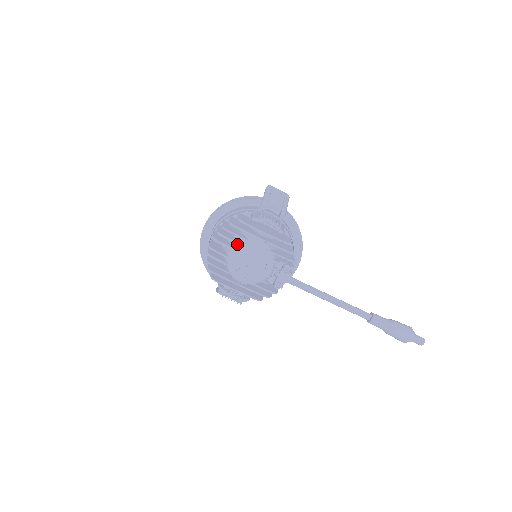
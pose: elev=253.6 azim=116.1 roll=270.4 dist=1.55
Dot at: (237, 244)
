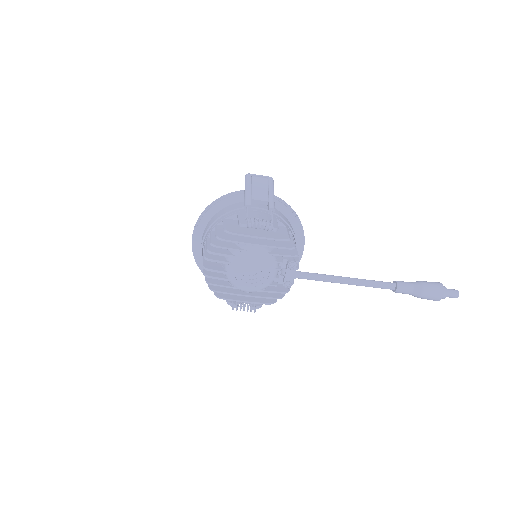
Dot at: (231, 257)
